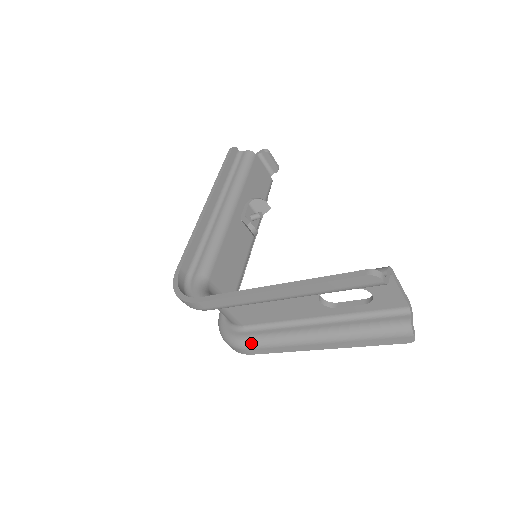
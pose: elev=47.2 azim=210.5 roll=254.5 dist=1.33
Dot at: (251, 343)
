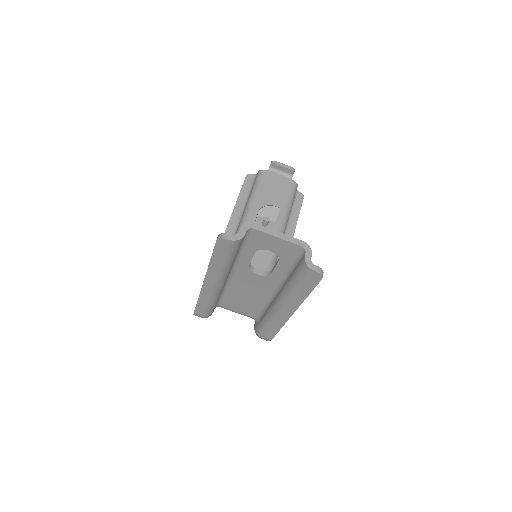
Dot at: (261, 330)
